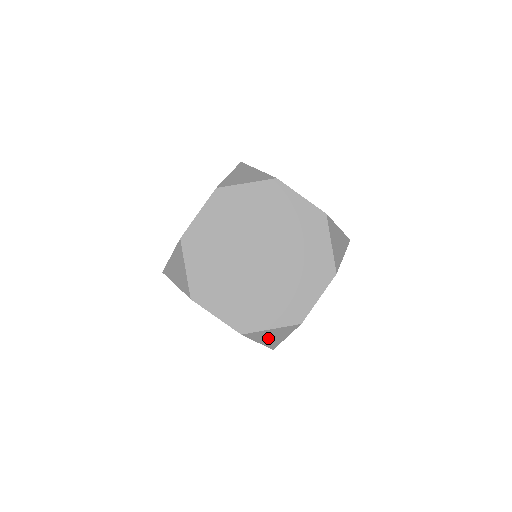
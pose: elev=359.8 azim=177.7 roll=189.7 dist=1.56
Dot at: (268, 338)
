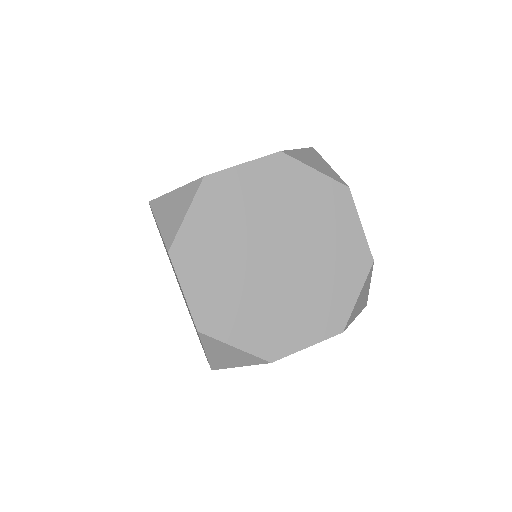
Dot at: (221, 354)
